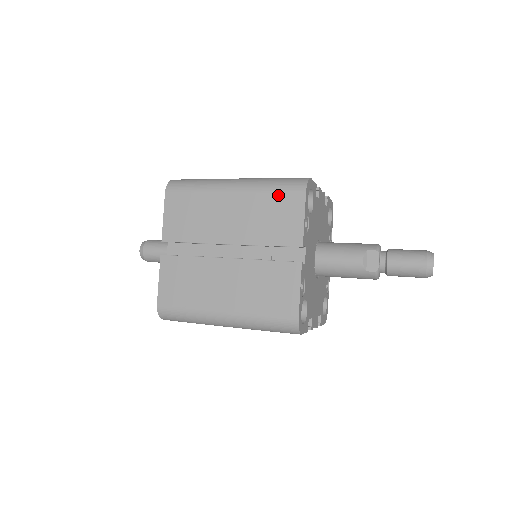
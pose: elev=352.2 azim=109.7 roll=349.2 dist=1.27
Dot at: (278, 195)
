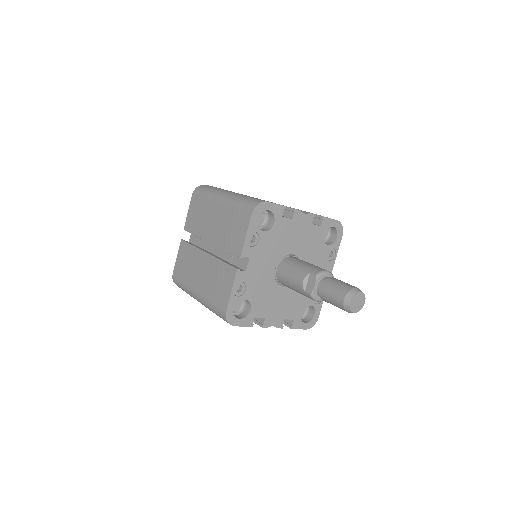
Dot at: (238, 211)
